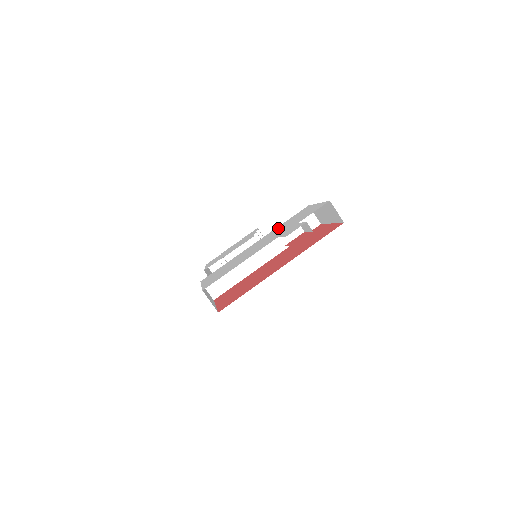
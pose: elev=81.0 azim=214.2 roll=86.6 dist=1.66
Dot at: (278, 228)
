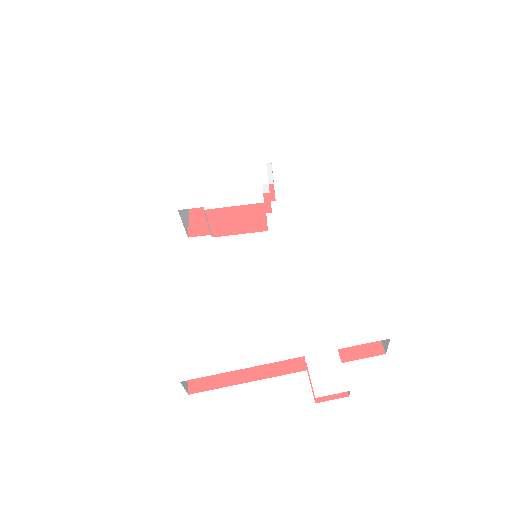
Dot at: (305, 281)
